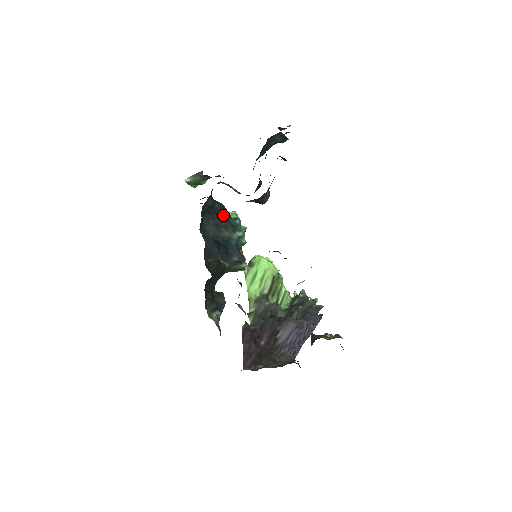
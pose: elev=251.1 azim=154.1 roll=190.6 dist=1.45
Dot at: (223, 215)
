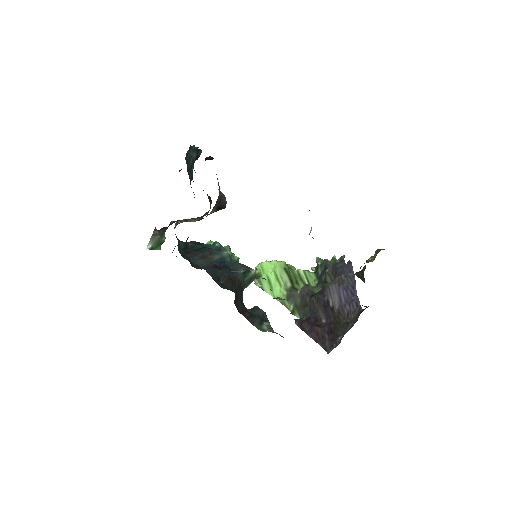
Dot at: (201, 248)
